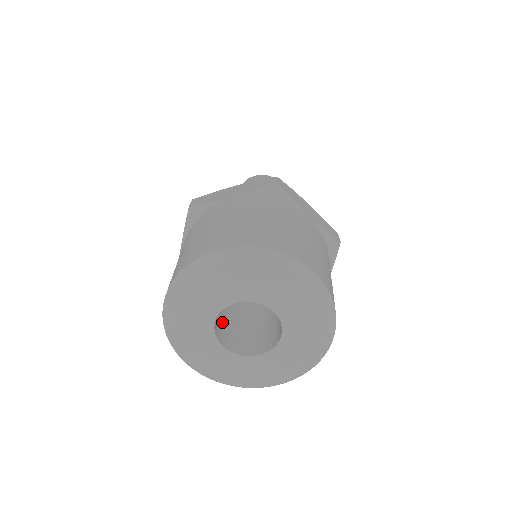
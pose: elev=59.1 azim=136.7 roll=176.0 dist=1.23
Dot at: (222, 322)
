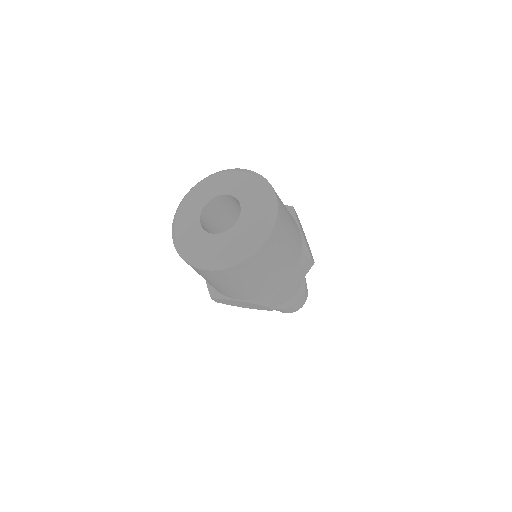
Dot at: (209, 226)
